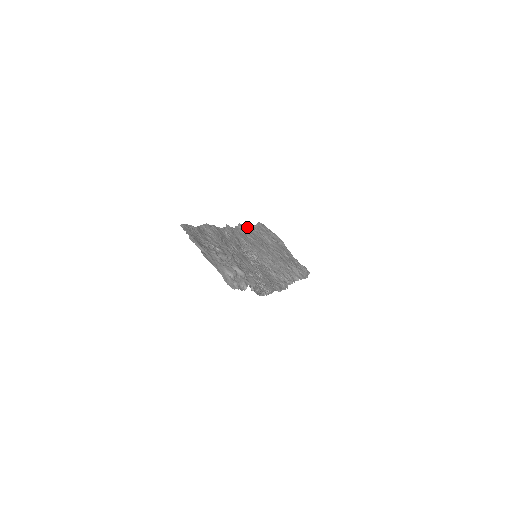
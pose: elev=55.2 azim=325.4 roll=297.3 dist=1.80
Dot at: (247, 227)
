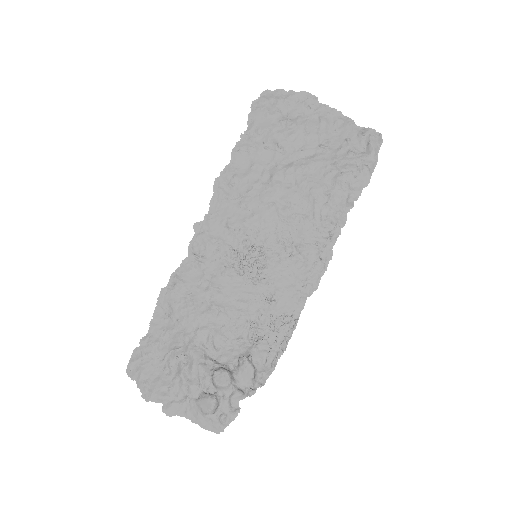
Dot at: (231, 166)
